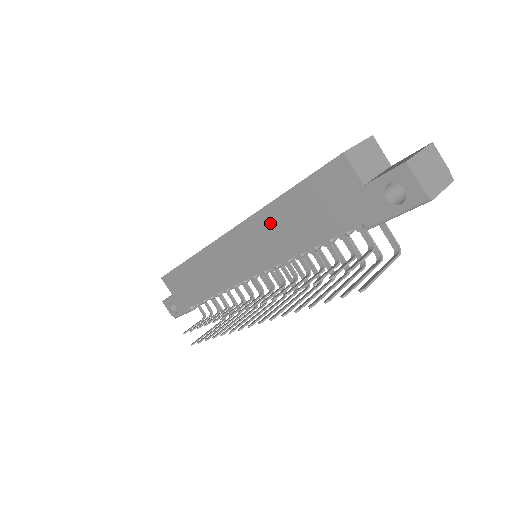
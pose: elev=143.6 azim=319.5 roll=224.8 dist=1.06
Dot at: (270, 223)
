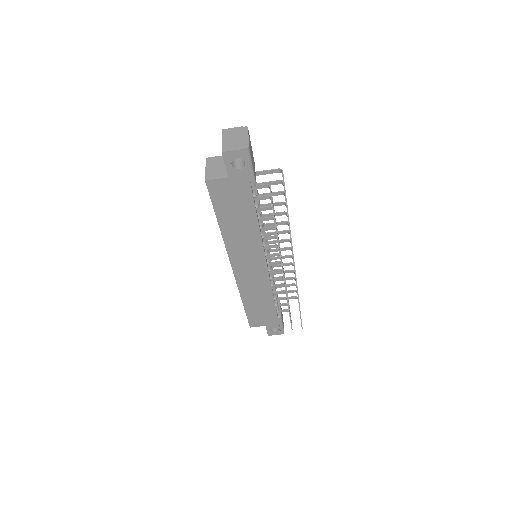
Dot at: (234, 238)
